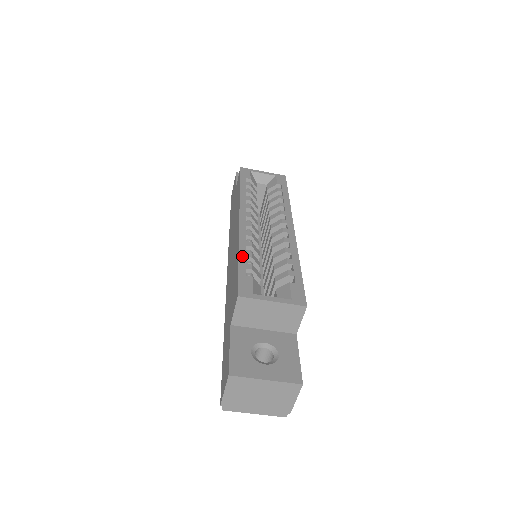
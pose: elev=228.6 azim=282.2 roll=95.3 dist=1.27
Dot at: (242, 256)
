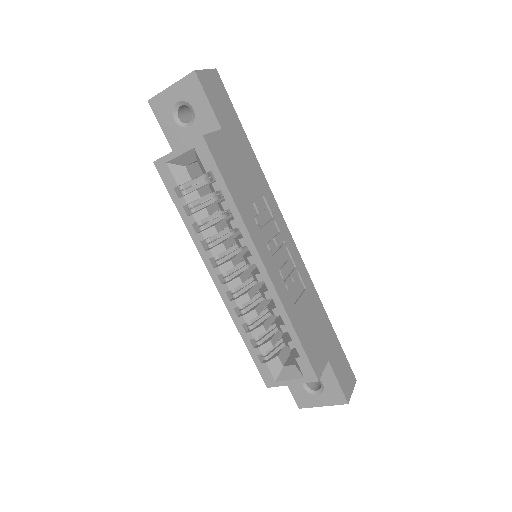
Dot at: (246, 341)
